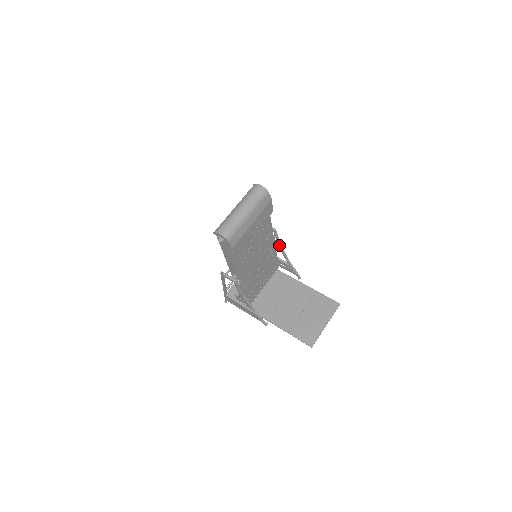
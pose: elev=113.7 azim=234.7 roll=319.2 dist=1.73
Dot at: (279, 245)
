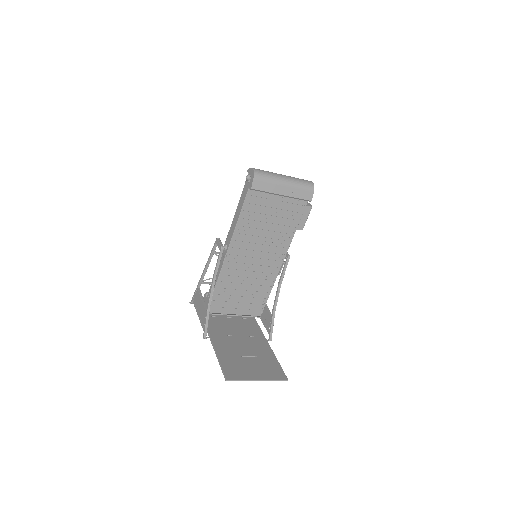
Dot at: (280, 281)
